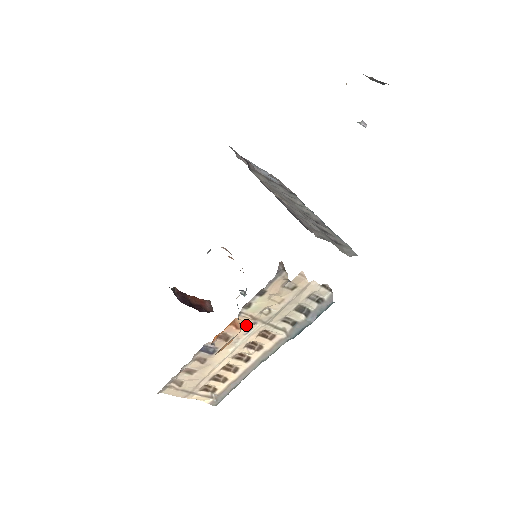
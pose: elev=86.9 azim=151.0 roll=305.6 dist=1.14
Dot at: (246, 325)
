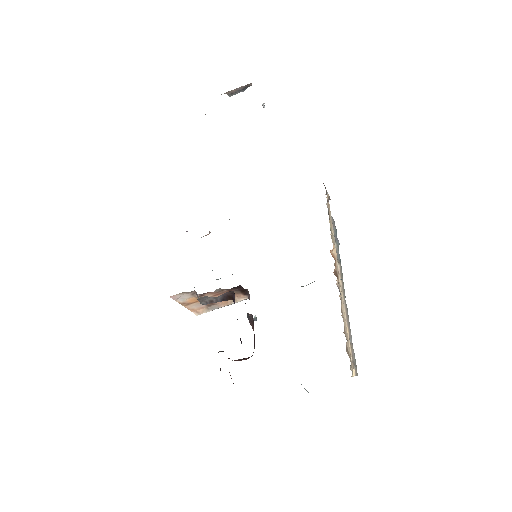
Dot at: (335, 255)
